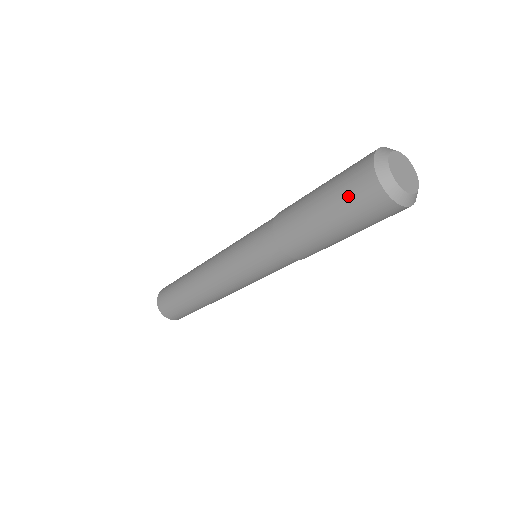
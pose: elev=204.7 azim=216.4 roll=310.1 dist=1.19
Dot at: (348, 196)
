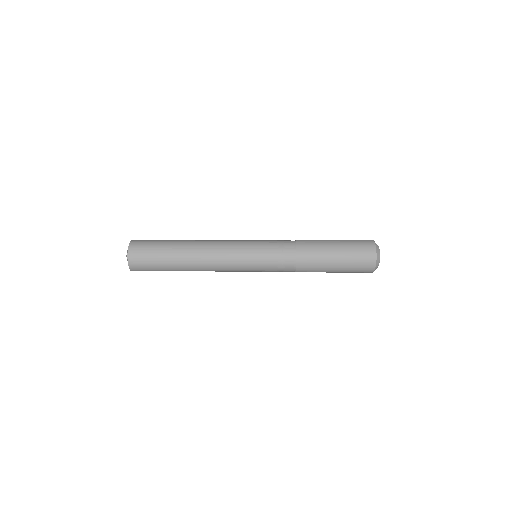
Dot at: (357, 252)
